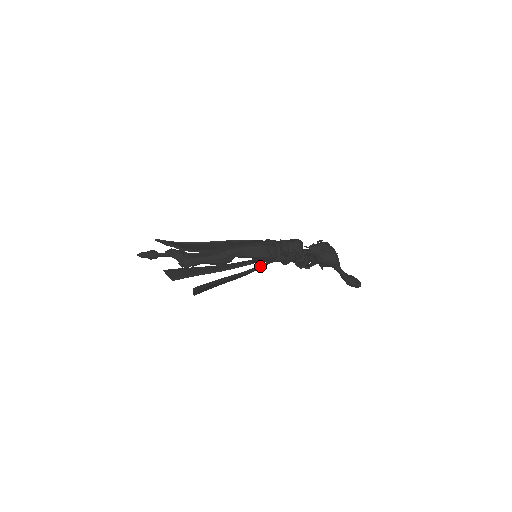
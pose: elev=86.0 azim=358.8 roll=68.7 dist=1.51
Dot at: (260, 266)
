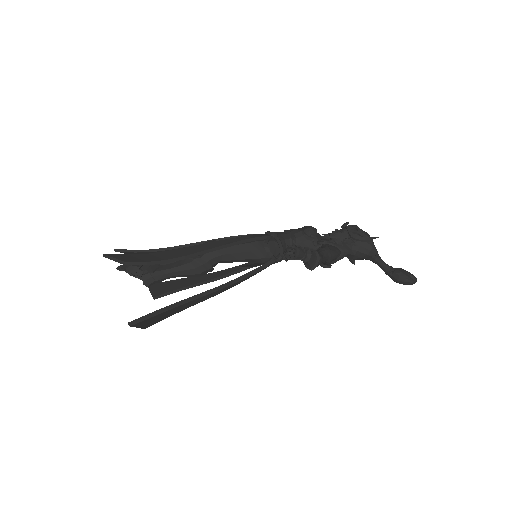
Dot at: (251, 272)
